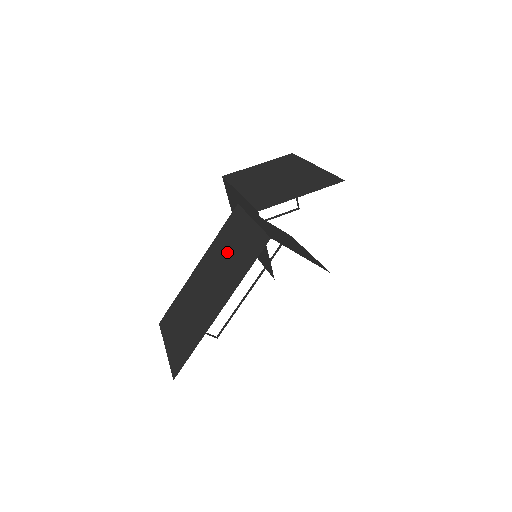
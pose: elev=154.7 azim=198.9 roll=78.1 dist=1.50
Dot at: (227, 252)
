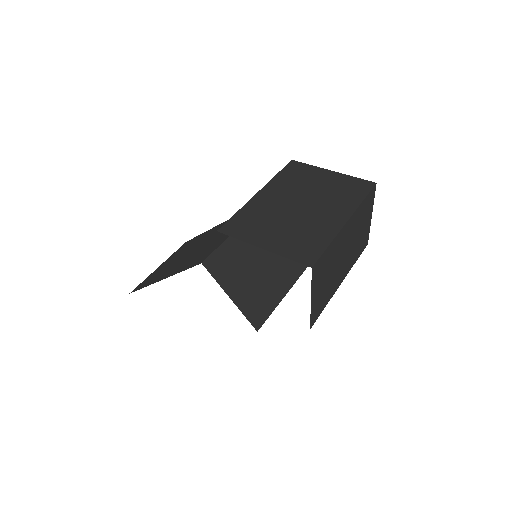
Dot at: (215, 237)
